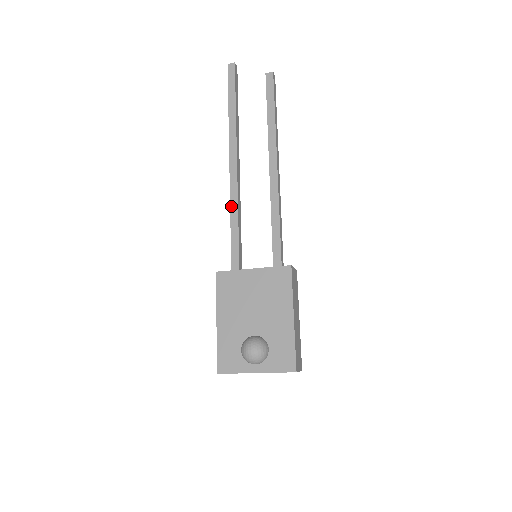
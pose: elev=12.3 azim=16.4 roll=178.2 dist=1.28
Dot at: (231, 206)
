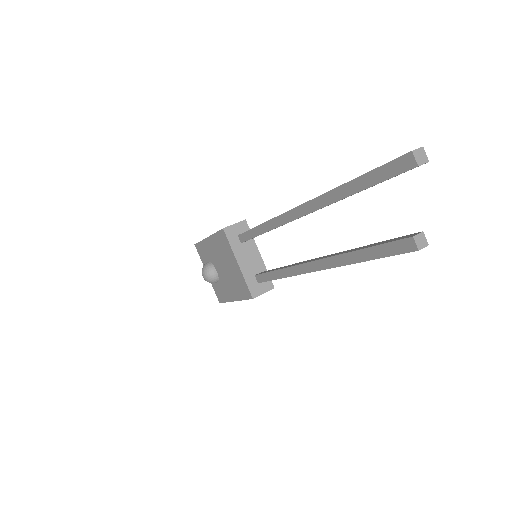
Dot at: (269, 222)
